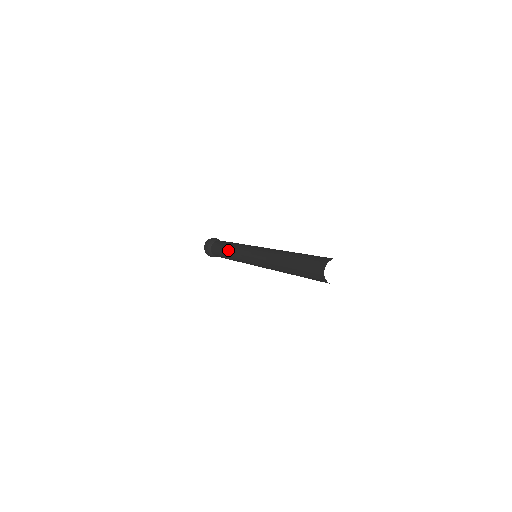
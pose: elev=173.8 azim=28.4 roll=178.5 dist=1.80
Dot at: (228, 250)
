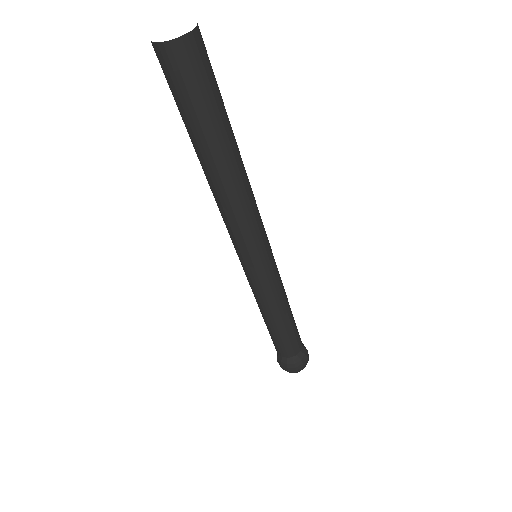
Dot at: occluded
